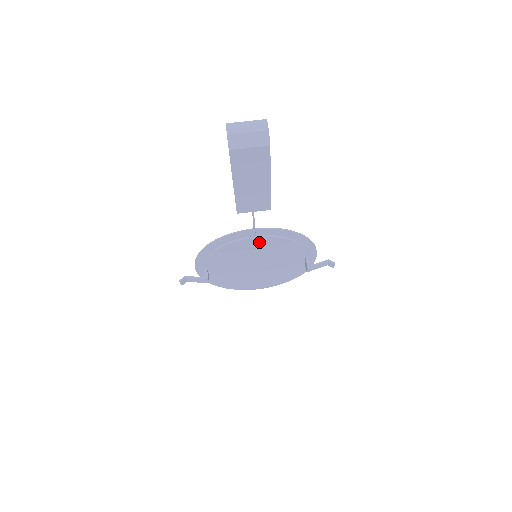
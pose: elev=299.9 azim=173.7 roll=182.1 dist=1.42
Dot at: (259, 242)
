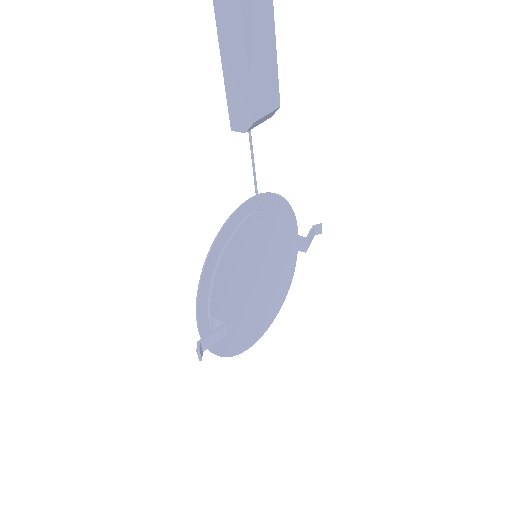
Dot at: (255, 223)
